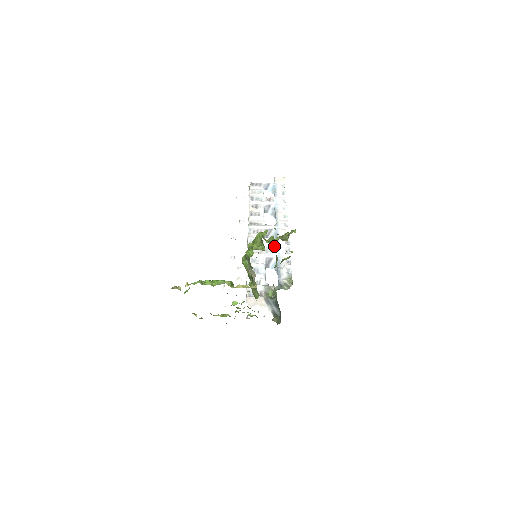
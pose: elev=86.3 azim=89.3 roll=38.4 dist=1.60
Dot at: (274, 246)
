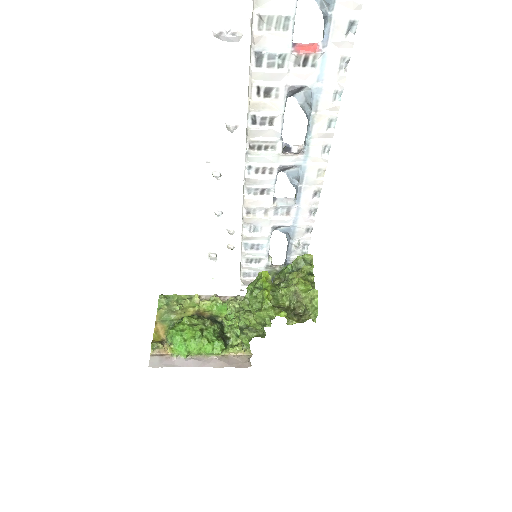
Dot at: (290, 206)
